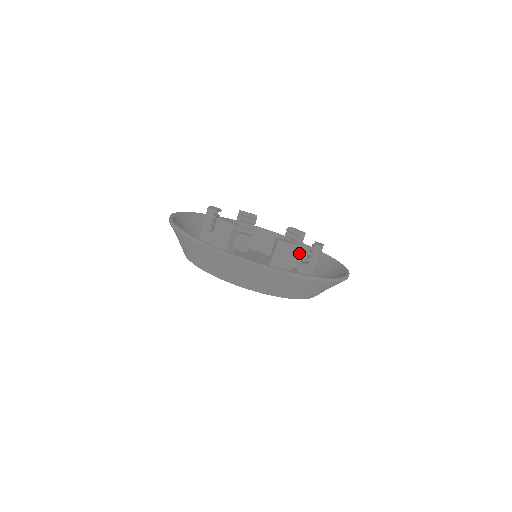
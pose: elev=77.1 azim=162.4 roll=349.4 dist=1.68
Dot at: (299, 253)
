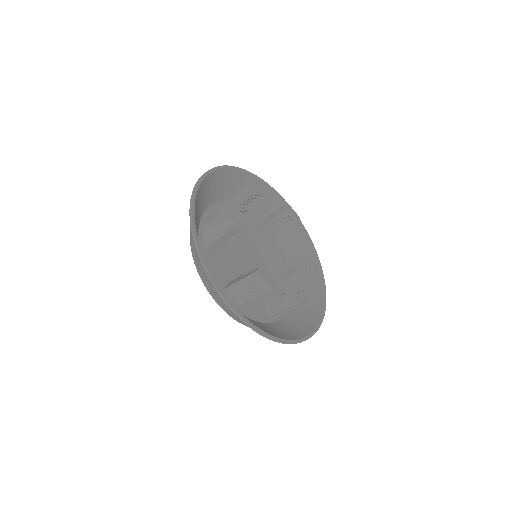
Dot at: (309, 277)
